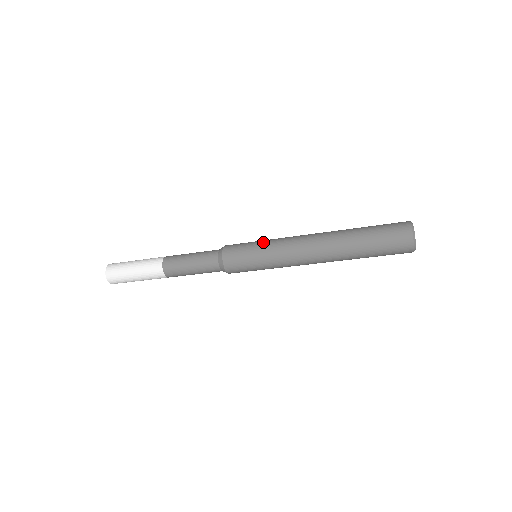
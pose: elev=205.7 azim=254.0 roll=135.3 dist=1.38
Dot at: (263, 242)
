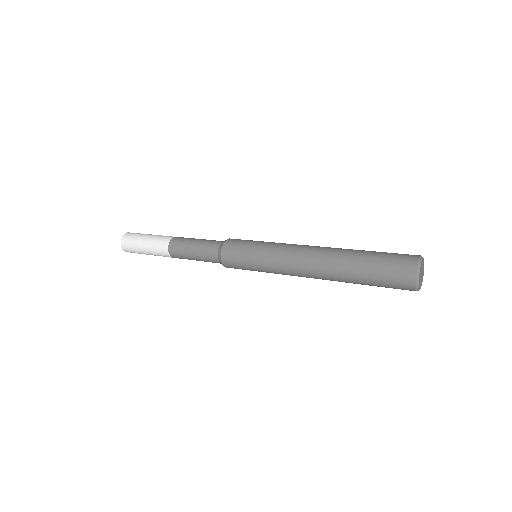
Dot at: (259, 265)
